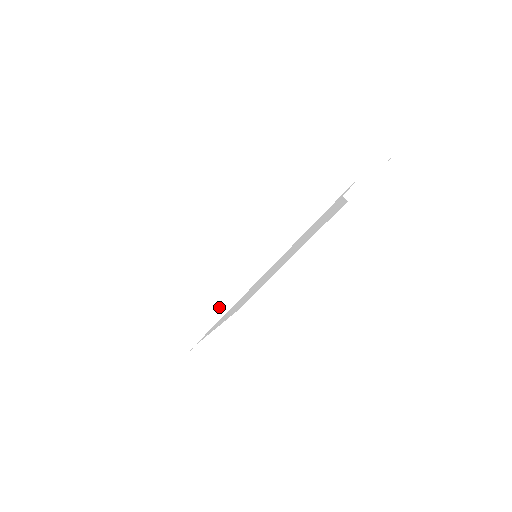
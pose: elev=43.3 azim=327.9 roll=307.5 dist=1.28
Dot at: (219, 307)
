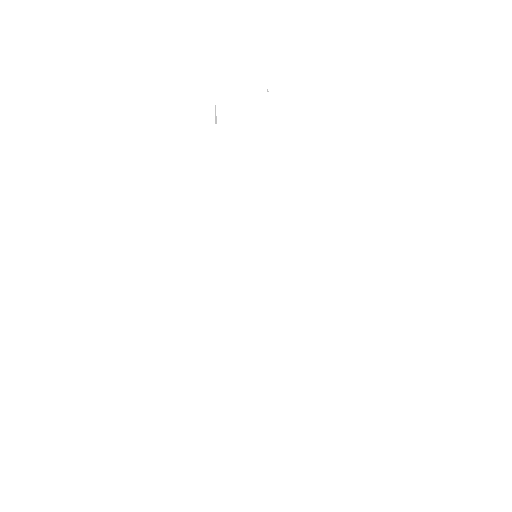
Dot at: (268, 318)
